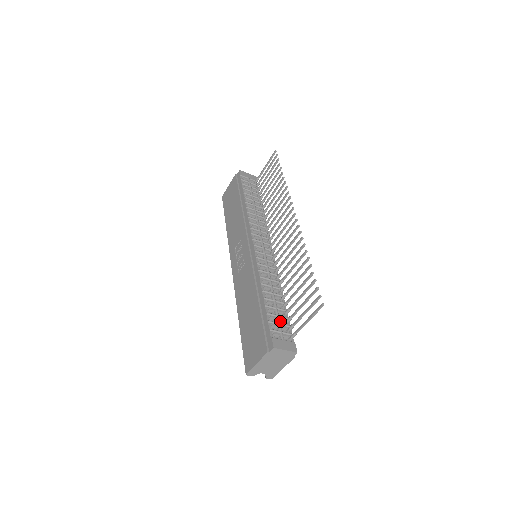
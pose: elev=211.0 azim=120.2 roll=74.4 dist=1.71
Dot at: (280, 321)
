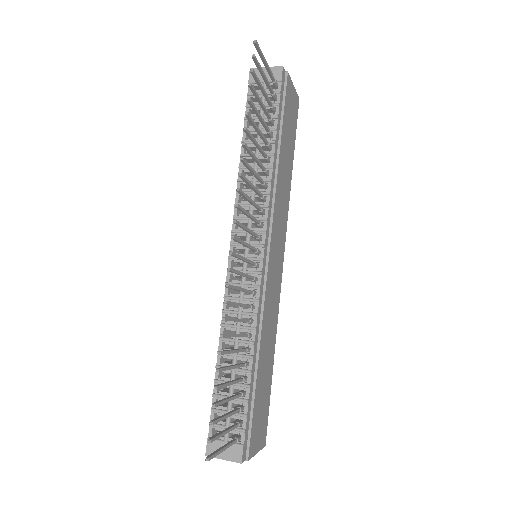
Dot at: (237, 402)
